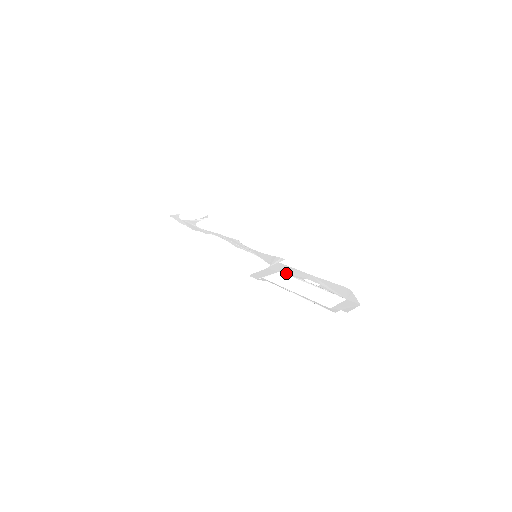
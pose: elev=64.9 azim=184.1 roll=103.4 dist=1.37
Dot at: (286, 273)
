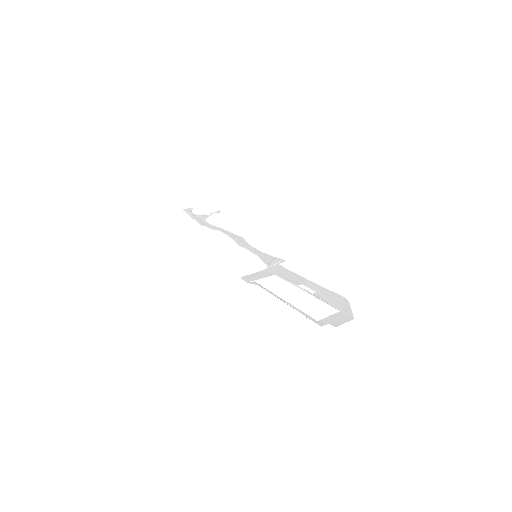
Dot at: (282, 277)
